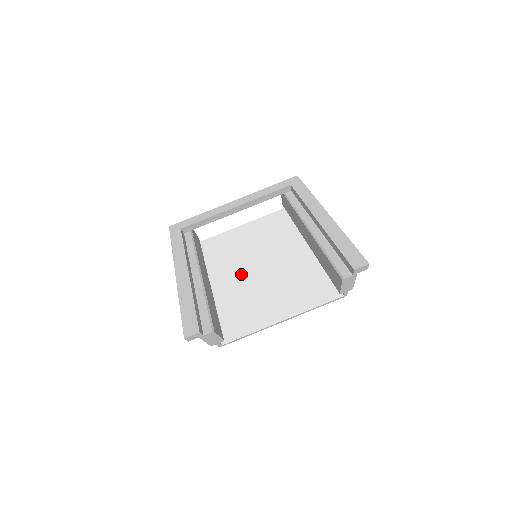
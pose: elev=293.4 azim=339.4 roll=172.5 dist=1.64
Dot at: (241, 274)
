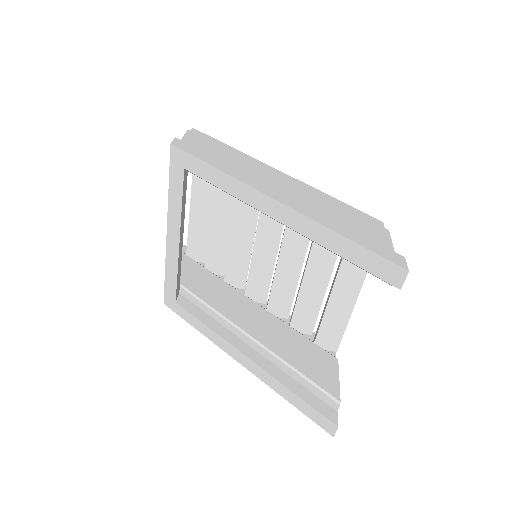
Dot at: (262, 269)
